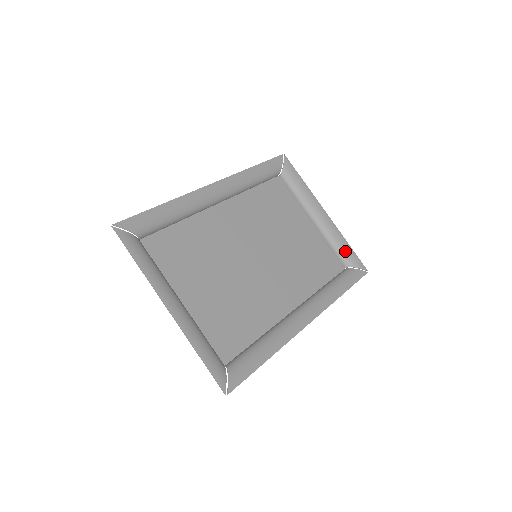
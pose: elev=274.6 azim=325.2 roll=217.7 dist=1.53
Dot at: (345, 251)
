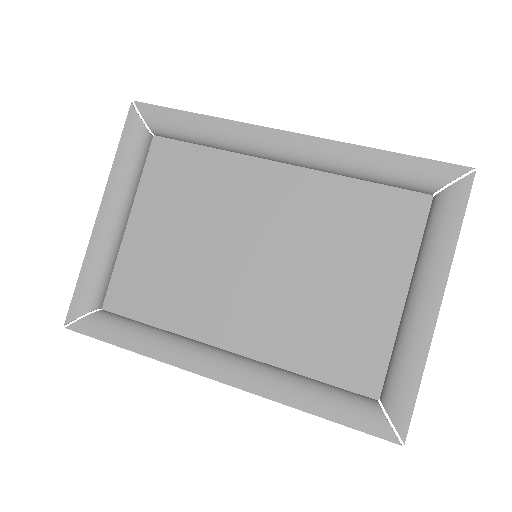
Dot at: (400, 381)
